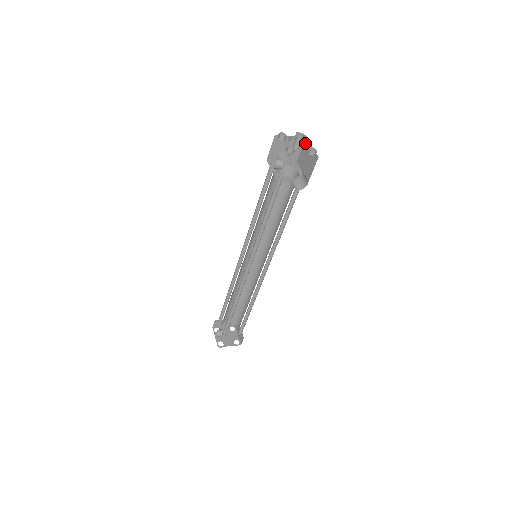
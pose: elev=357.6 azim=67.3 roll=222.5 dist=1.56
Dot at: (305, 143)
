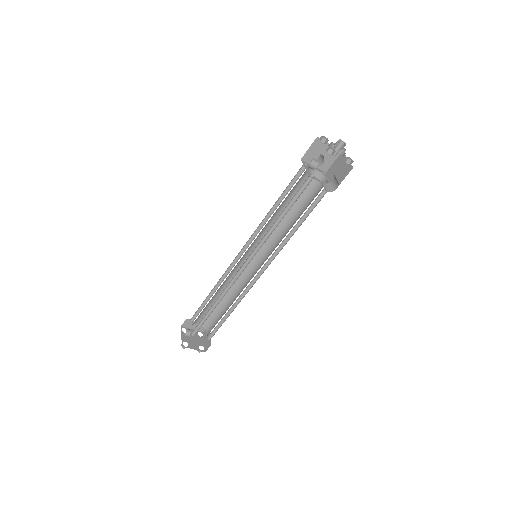
Dot at: (343, 152)
